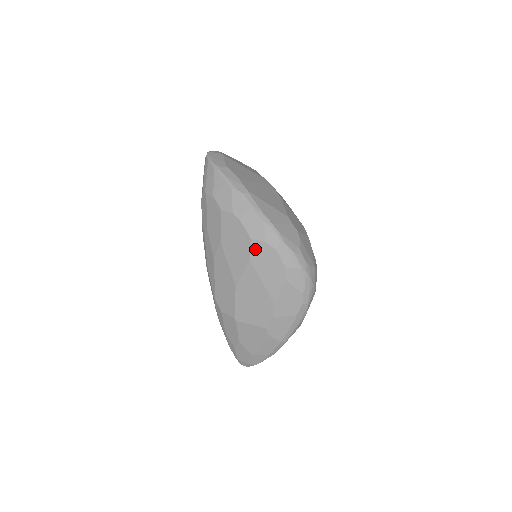
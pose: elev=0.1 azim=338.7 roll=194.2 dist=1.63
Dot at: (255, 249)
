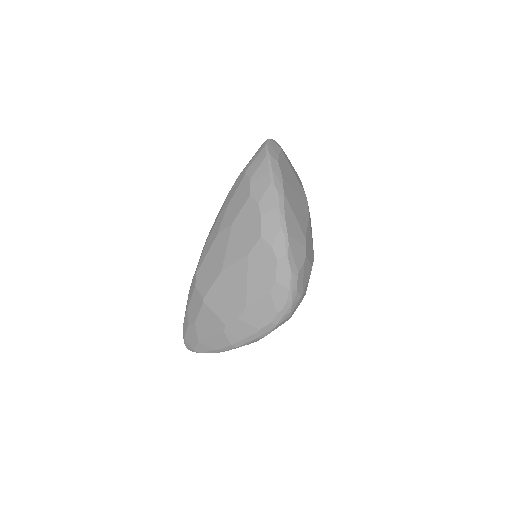
Dot at: (259, 248)
